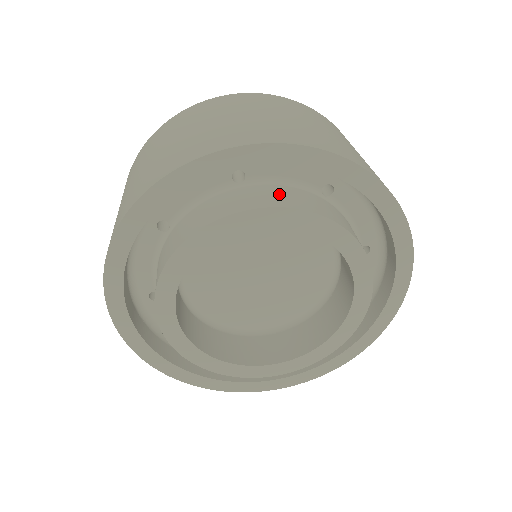
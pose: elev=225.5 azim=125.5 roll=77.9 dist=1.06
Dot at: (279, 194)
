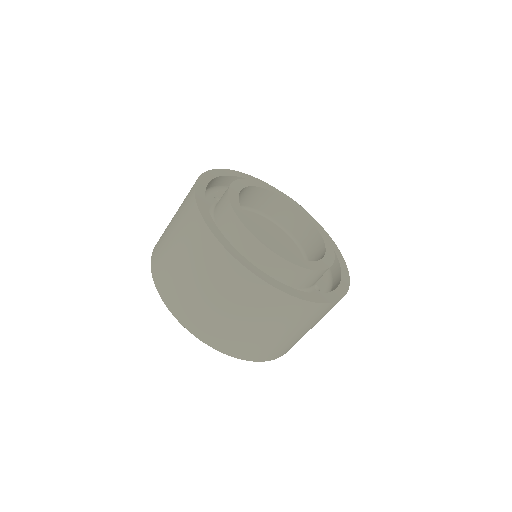
Dot at: occluded
